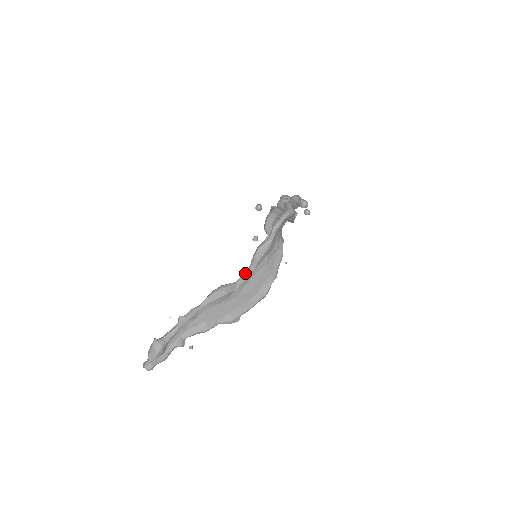
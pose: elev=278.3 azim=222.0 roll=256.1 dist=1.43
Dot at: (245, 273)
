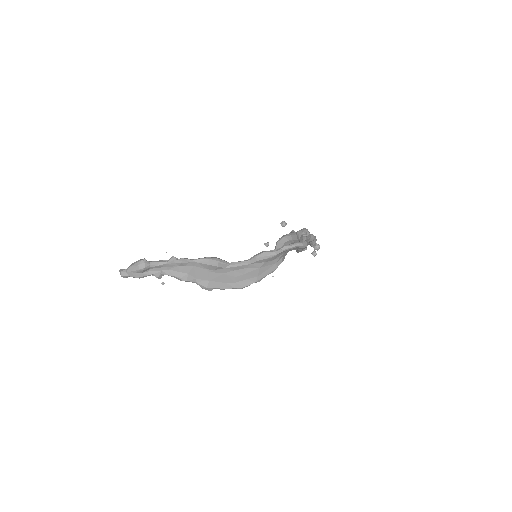
Dot at: (241, 262)
